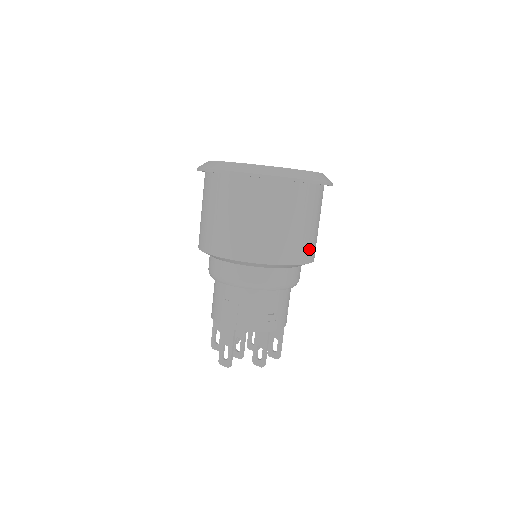
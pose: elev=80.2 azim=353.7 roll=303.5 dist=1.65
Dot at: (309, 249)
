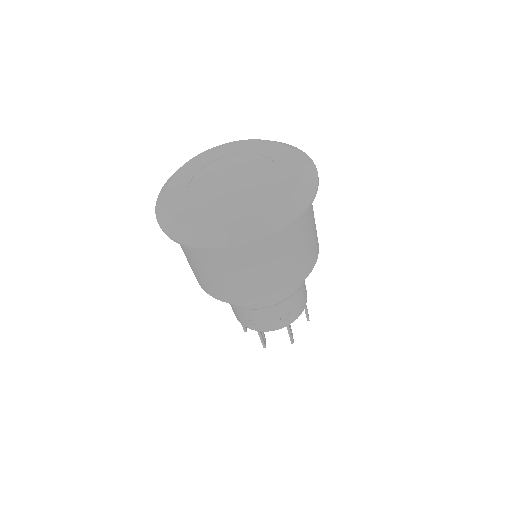
Dot at: (255, 293)
